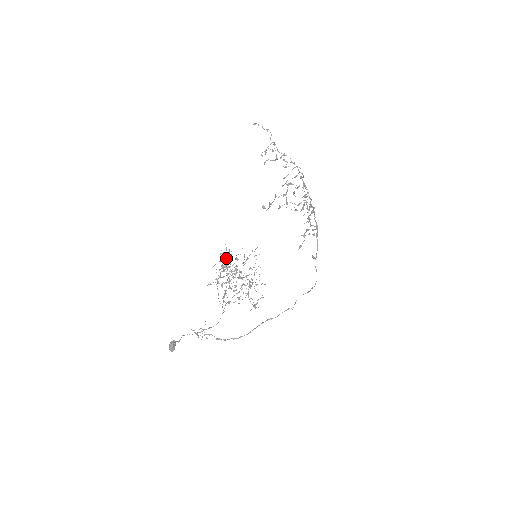
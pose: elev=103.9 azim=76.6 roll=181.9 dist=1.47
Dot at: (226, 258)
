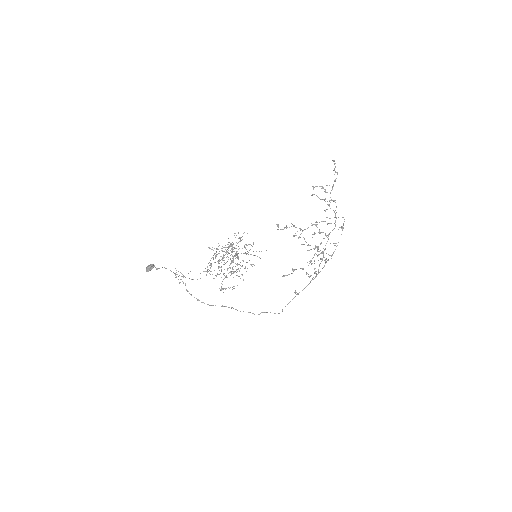
Dot at: occluded
